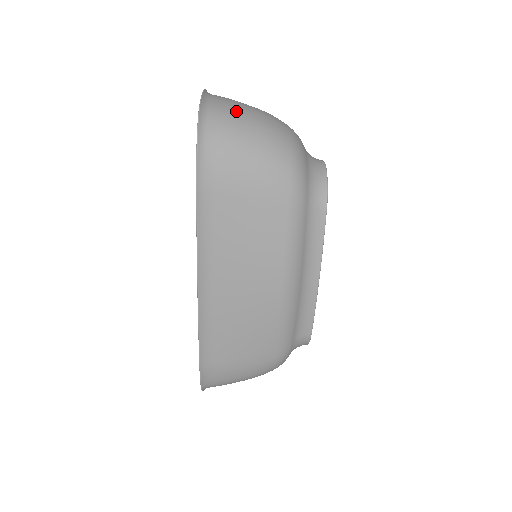
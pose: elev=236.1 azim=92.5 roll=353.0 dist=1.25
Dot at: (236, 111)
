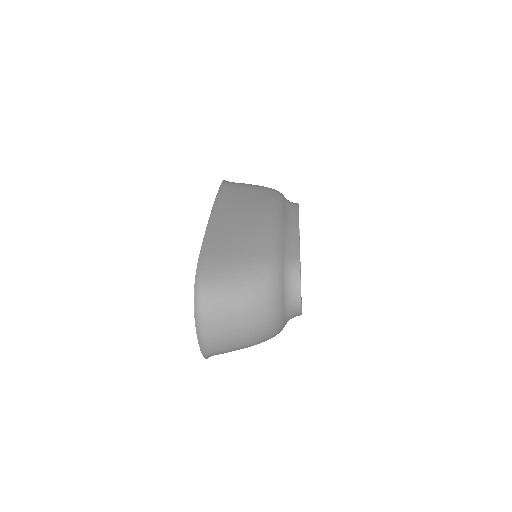
Dot at: (229, 348)
